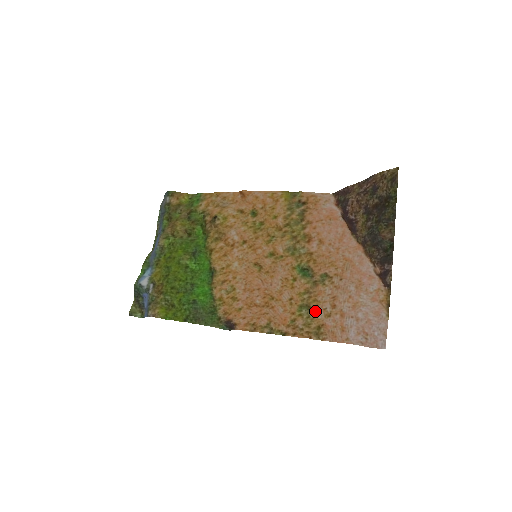
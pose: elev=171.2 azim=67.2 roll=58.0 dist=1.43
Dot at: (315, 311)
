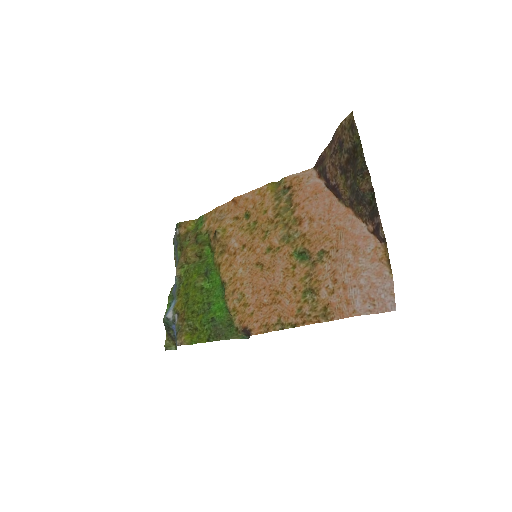
Dot at: (318, 292)
